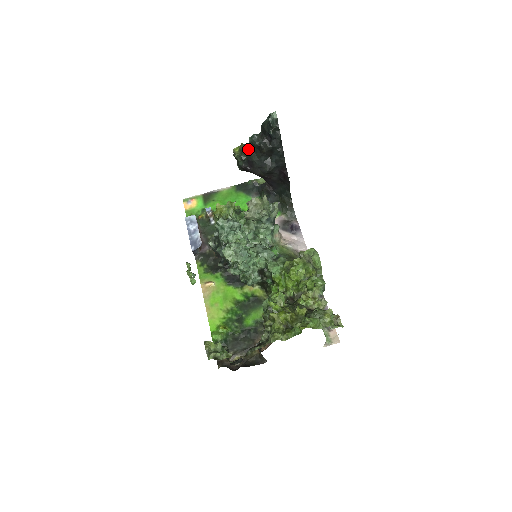
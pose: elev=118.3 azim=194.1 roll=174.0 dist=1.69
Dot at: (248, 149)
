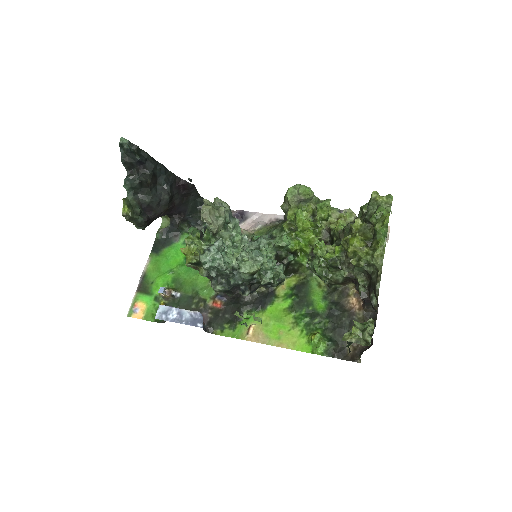
Dot at: (133, 198)
